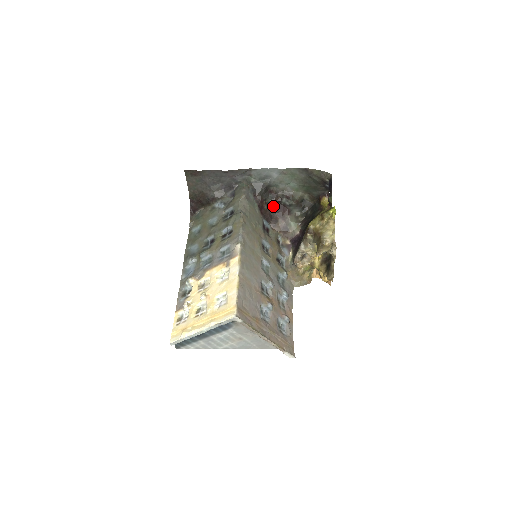
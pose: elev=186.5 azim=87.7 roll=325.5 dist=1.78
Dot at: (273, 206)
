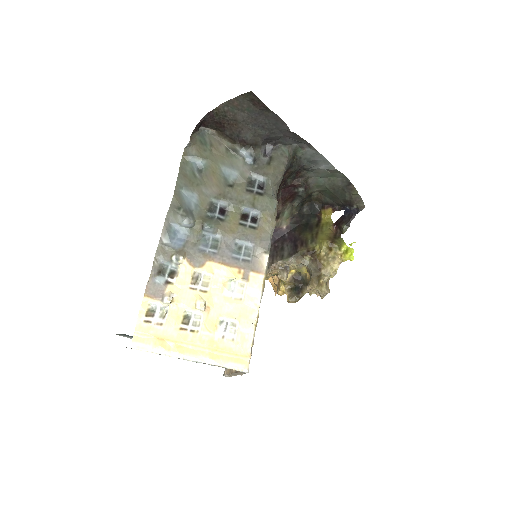
Dot at: (286, 186)
